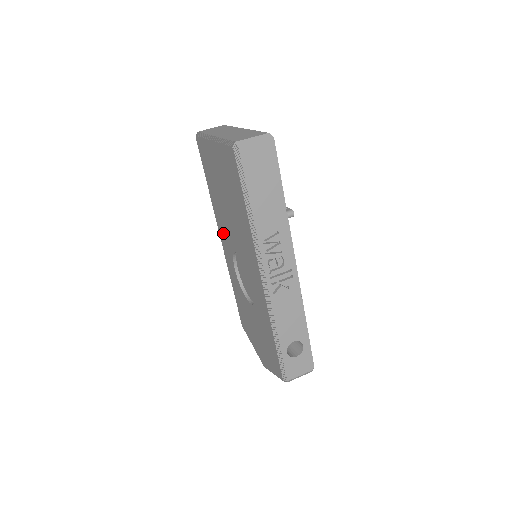
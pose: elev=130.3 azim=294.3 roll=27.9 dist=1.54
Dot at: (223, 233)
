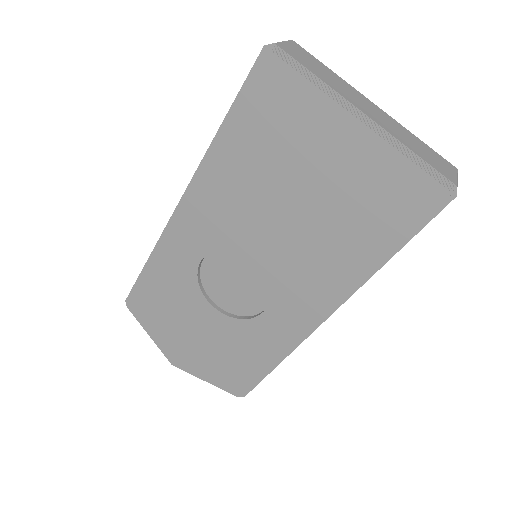
Dot at: (211, 210)
